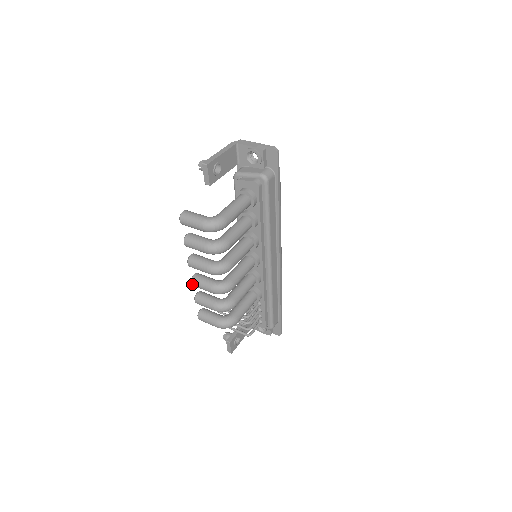
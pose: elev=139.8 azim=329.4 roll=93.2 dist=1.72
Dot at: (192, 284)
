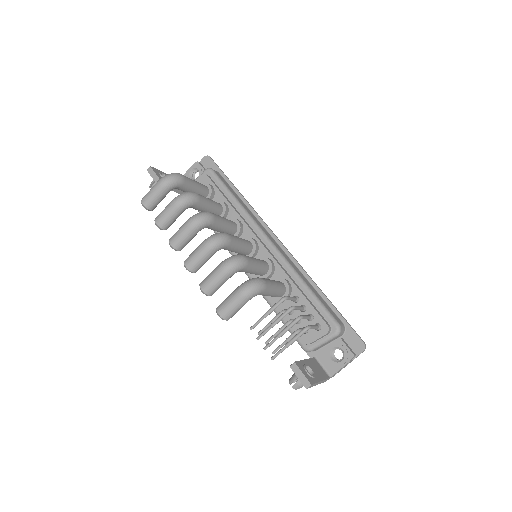
Dot at: (186, 266)
